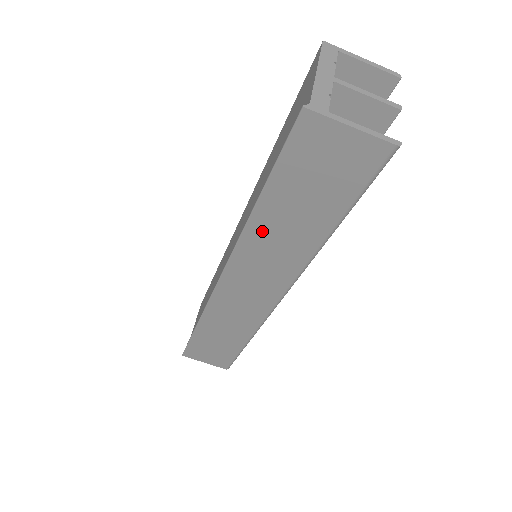
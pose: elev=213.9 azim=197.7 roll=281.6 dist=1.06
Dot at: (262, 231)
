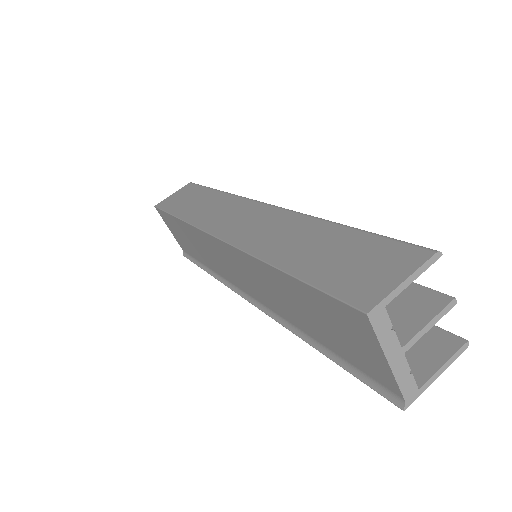
Dot at: occluded
